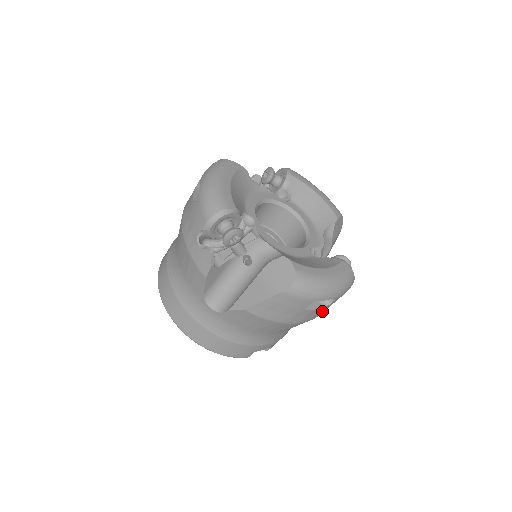
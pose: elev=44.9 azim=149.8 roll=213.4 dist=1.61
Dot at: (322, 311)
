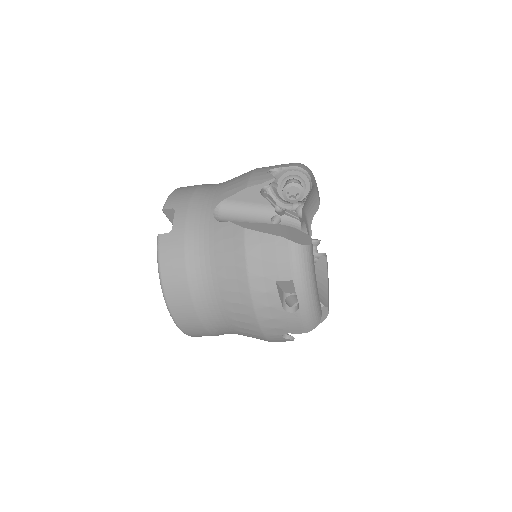
Dot at: occluded
